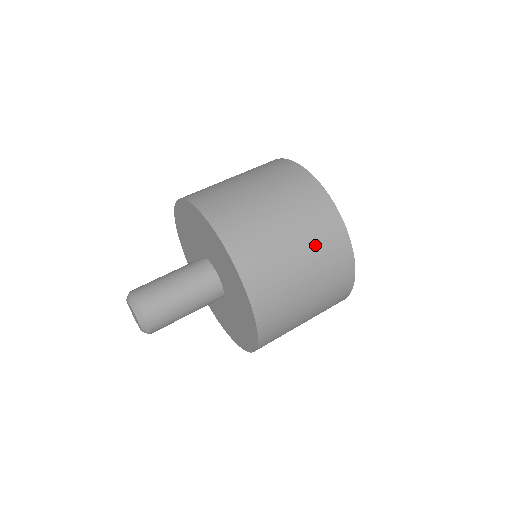
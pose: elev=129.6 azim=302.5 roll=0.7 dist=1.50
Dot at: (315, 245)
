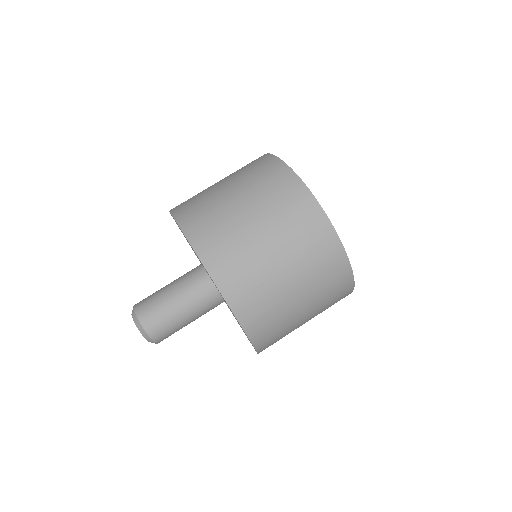
Dot at: occluded
